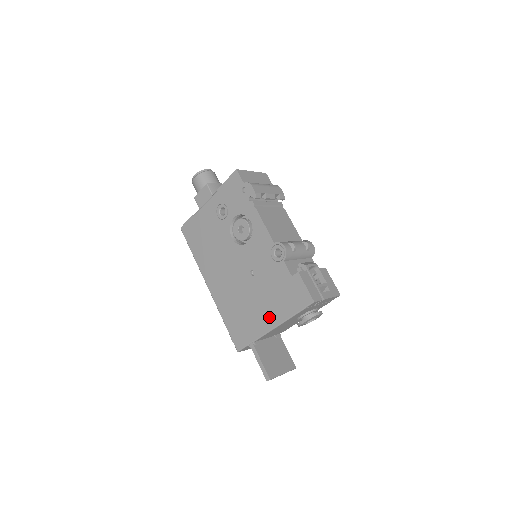
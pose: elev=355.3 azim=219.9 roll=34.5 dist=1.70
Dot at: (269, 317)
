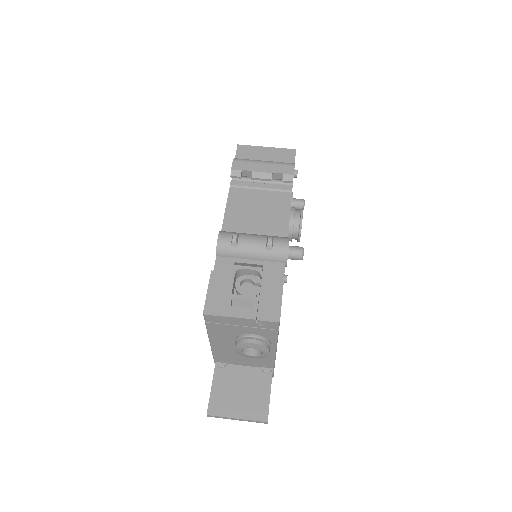
Dot at: occluded
